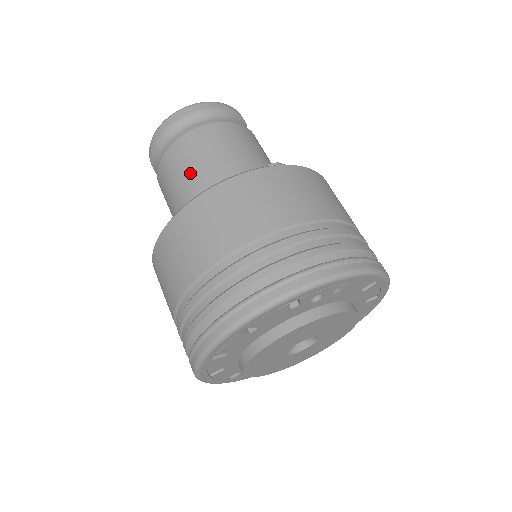
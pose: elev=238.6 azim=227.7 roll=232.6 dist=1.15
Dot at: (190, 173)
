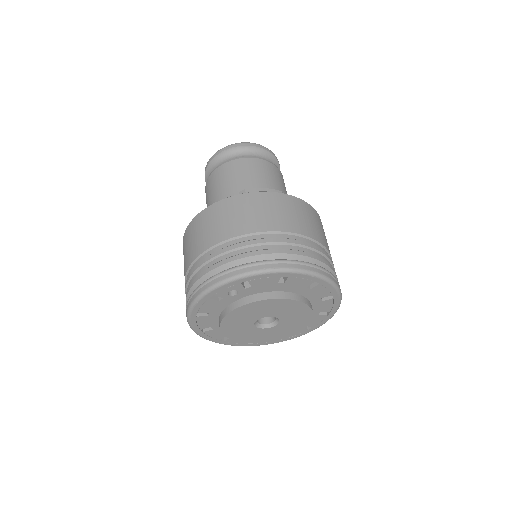
Dot at: occluded
